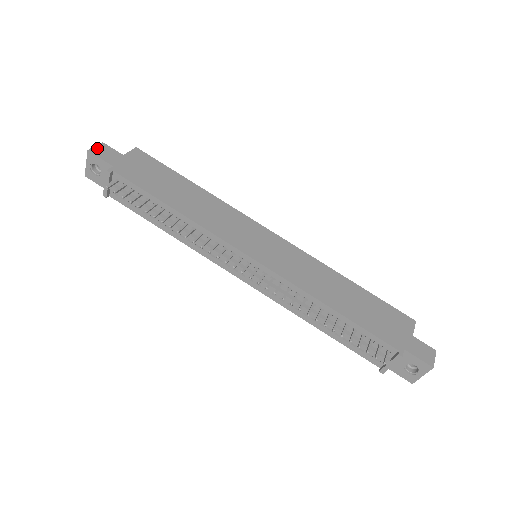
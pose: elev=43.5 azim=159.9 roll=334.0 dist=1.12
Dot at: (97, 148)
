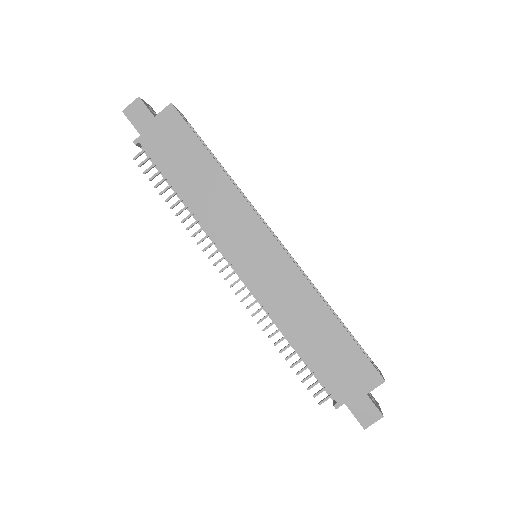
Dot at: (131, 107)
